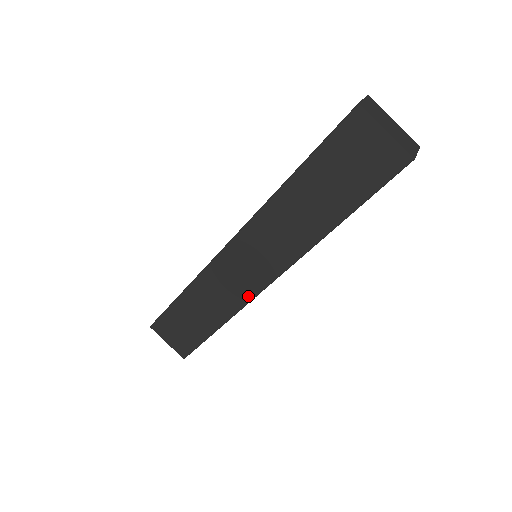
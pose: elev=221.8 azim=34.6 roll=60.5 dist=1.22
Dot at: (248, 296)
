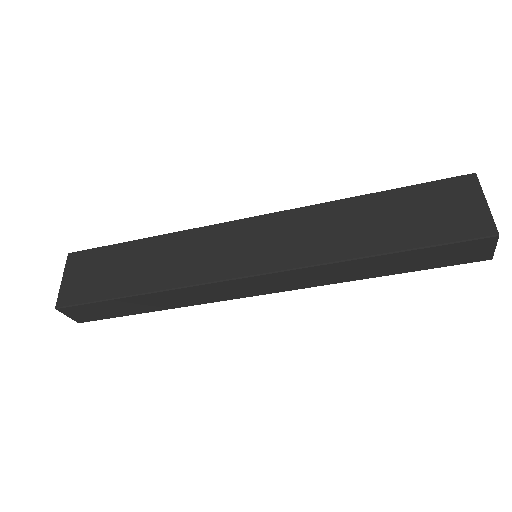
Dot at: (214, 276)
